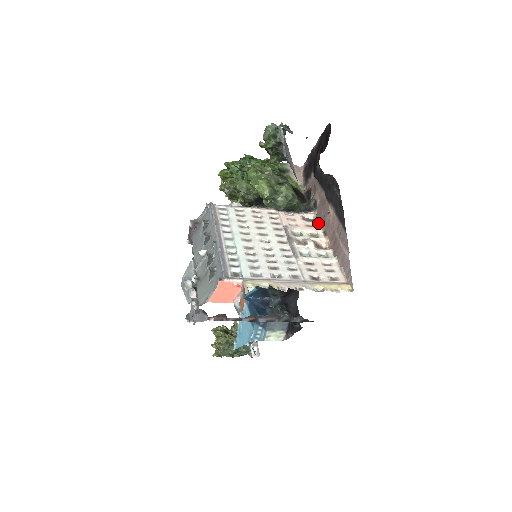
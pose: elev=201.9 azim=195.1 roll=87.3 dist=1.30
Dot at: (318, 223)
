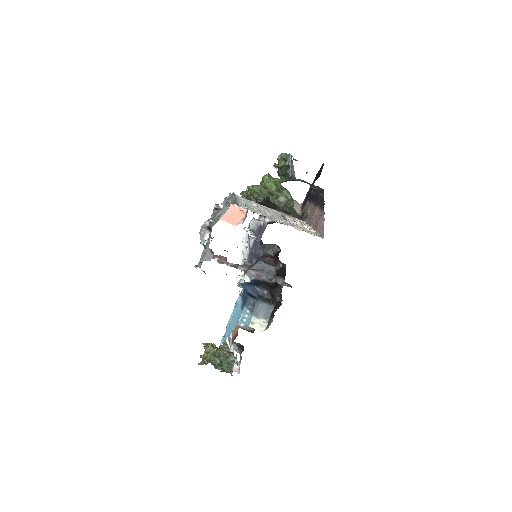
Dot at: (306, 223)
